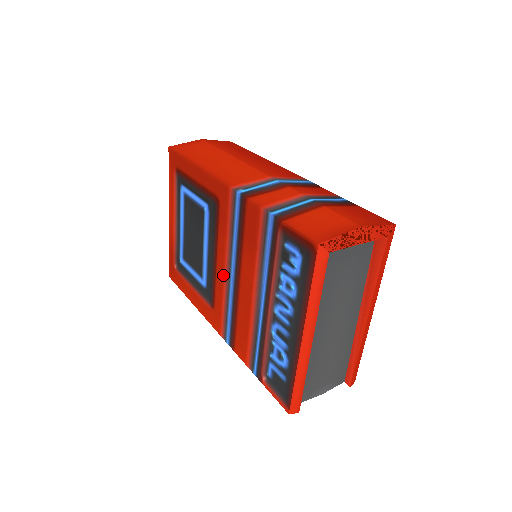
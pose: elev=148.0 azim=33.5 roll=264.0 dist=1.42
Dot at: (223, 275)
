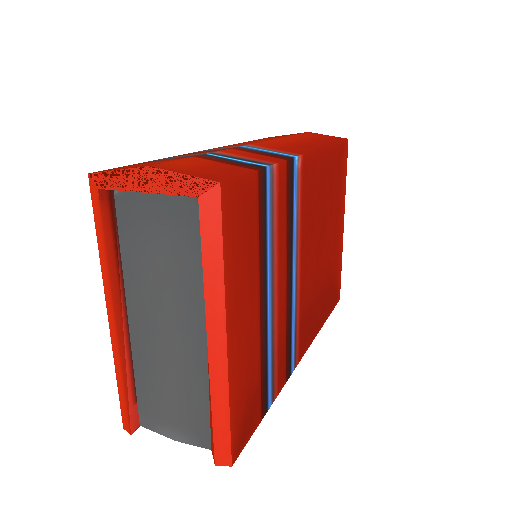
Dot at: occluded
